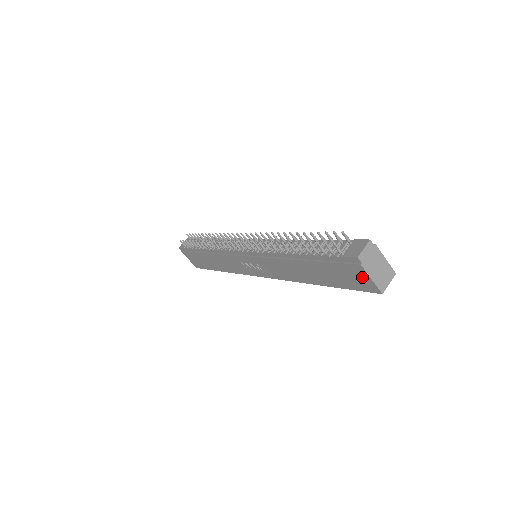
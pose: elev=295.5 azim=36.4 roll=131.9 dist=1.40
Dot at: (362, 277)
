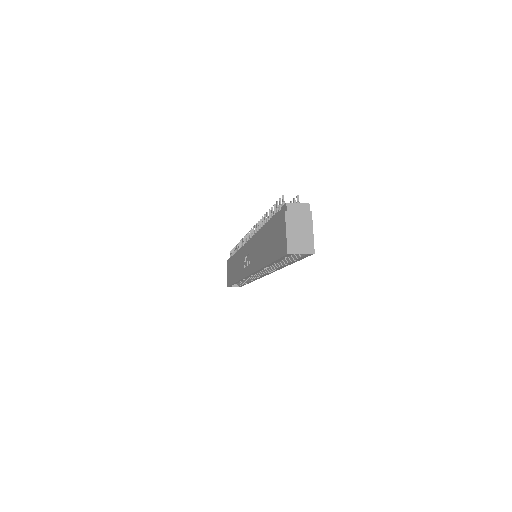
Dot at: (283, 232)
